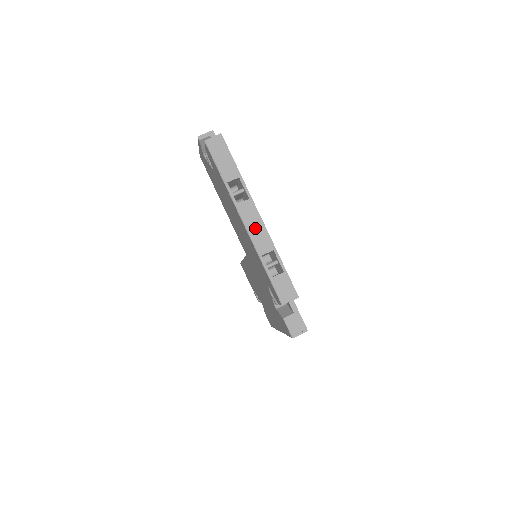
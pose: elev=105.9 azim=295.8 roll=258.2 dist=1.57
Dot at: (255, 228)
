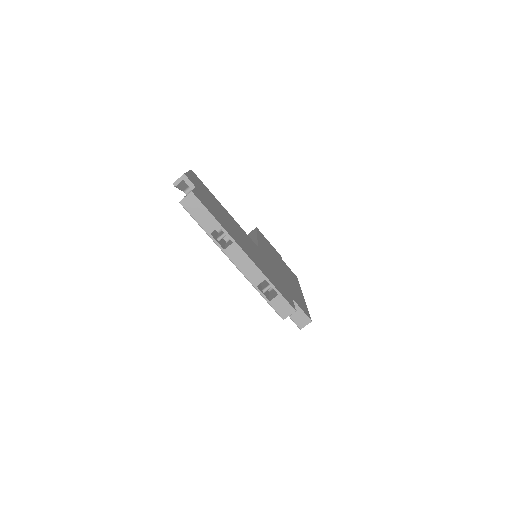
Dot at: (245, 266)
